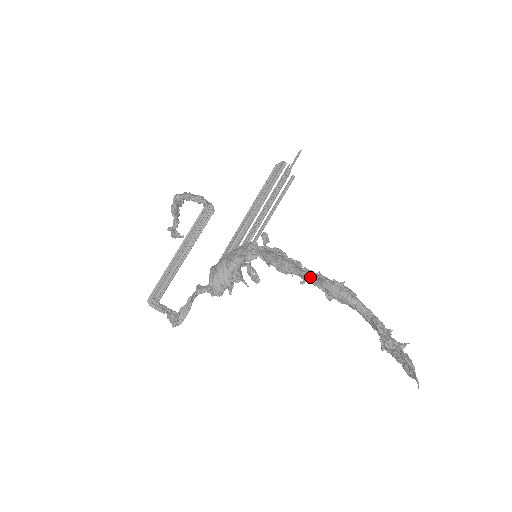
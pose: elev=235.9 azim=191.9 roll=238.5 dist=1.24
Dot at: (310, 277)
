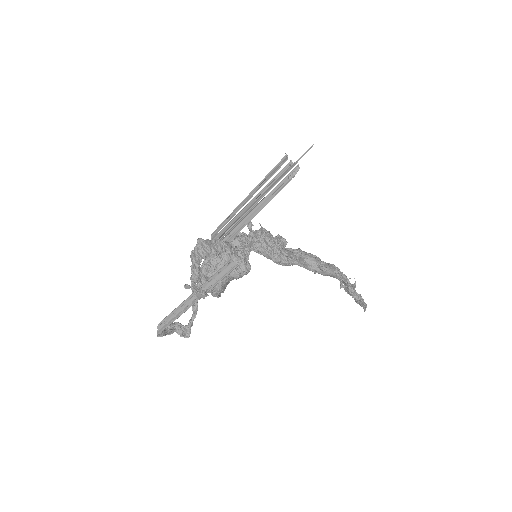
Dot at: (306, 265)
